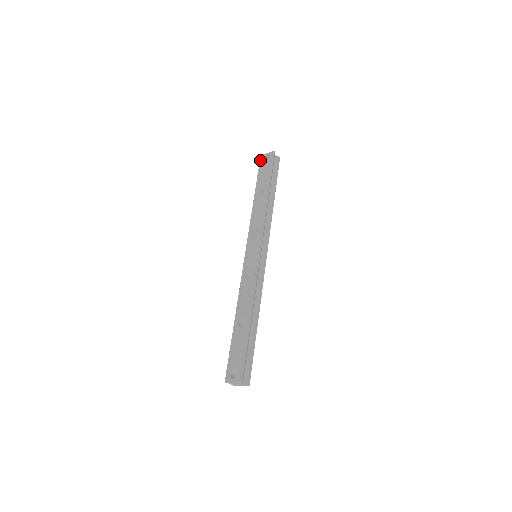
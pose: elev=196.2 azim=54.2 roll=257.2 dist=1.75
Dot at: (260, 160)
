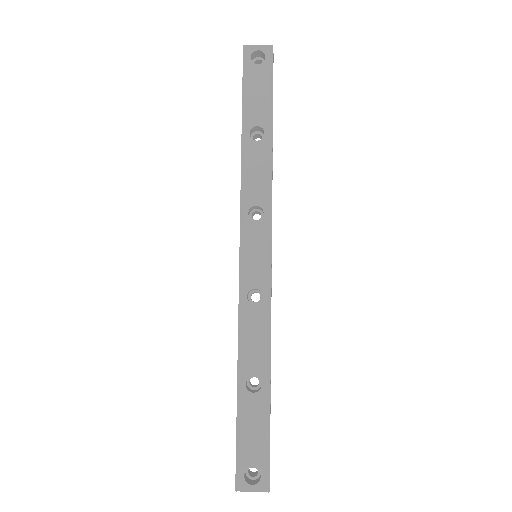
Dot at: (244, 56)
